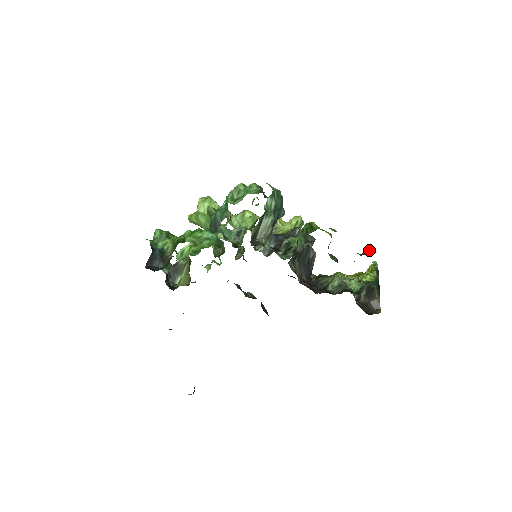
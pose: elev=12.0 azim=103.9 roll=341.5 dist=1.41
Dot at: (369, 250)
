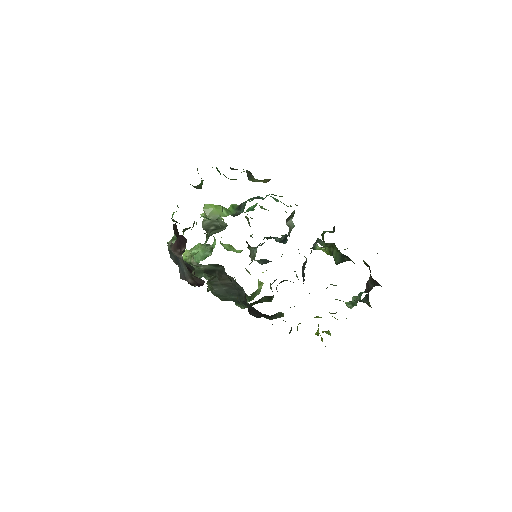
Dot at: occluded
